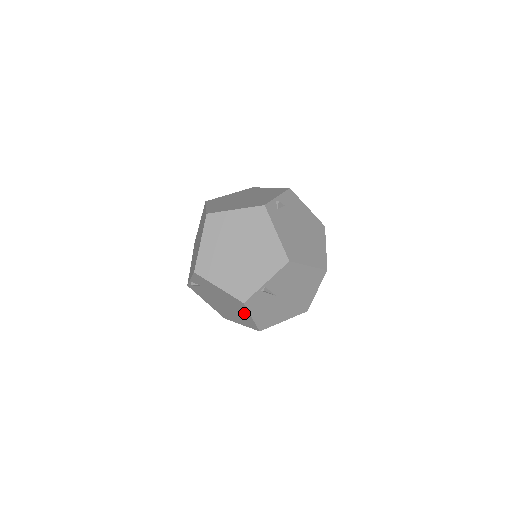
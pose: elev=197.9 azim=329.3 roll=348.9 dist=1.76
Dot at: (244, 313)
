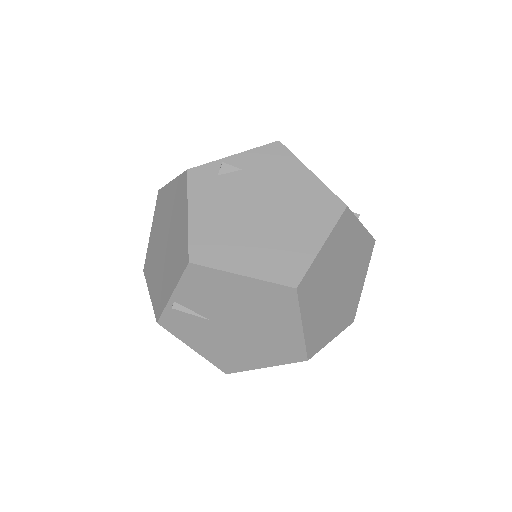
Dot at: occluded
